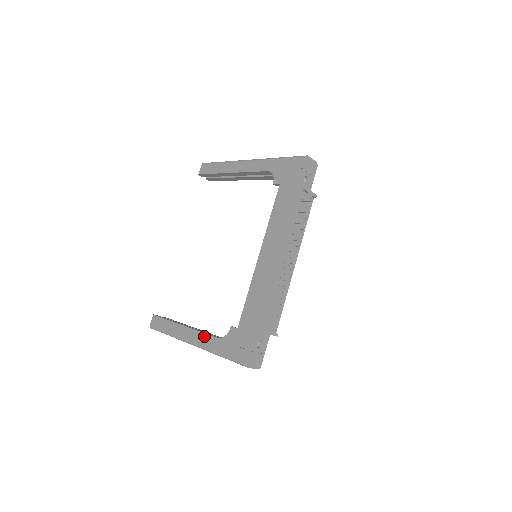
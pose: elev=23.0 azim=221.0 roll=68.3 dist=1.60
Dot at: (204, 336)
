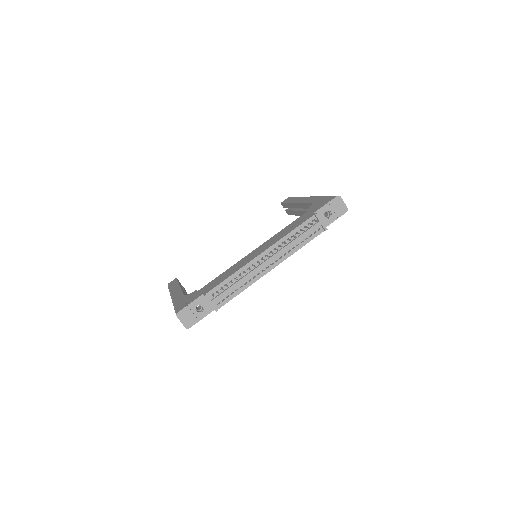
Dot at: (180, 293)
